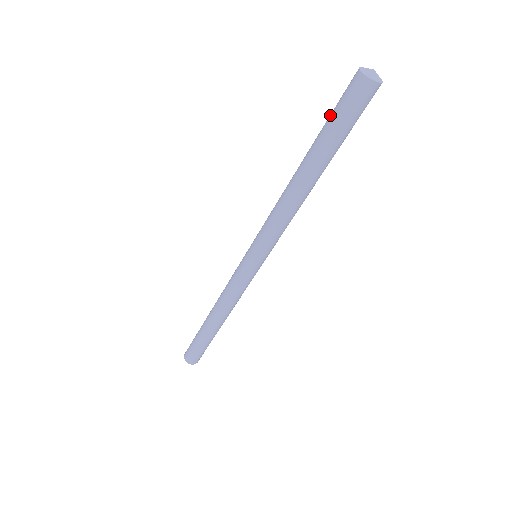
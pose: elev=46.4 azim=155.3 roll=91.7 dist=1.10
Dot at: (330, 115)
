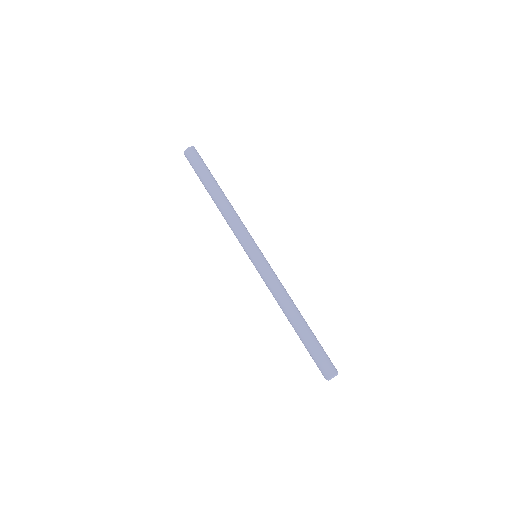
Dot at: occluded
